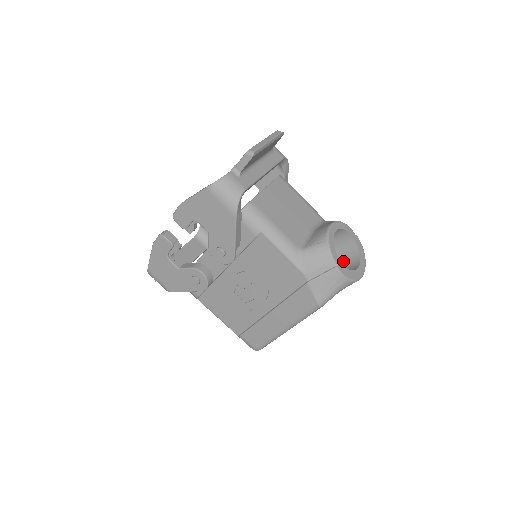
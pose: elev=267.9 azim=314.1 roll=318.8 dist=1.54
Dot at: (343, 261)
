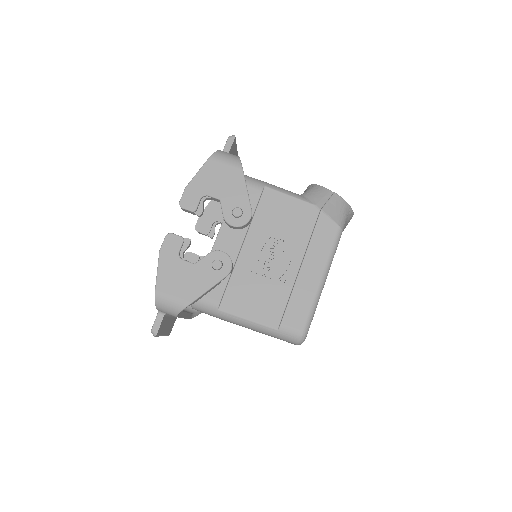
Dot at: occluded
